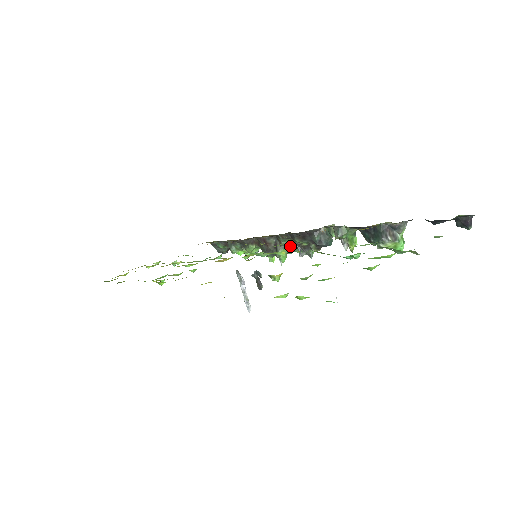
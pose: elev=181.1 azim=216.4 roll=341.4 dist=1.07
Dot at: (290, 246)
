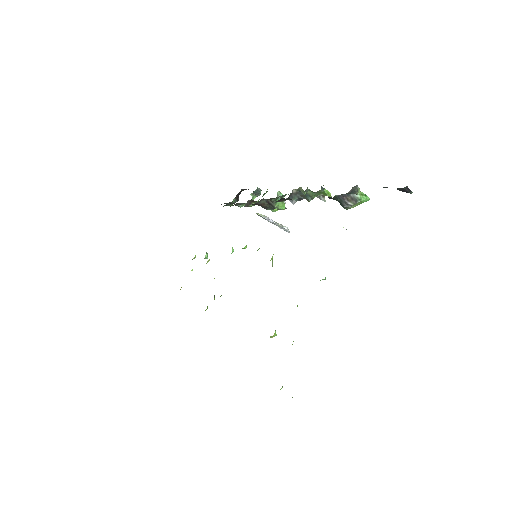
Dot at: occluded
